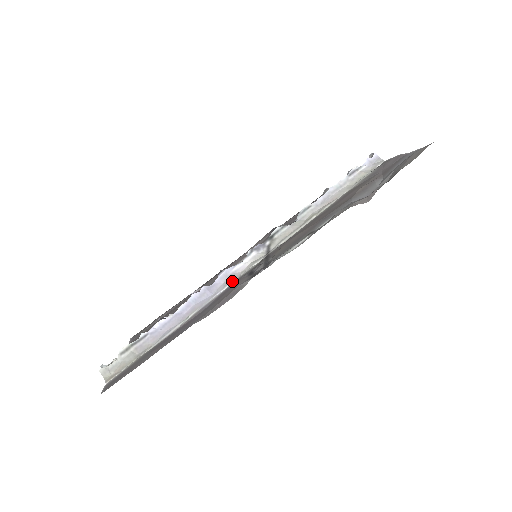
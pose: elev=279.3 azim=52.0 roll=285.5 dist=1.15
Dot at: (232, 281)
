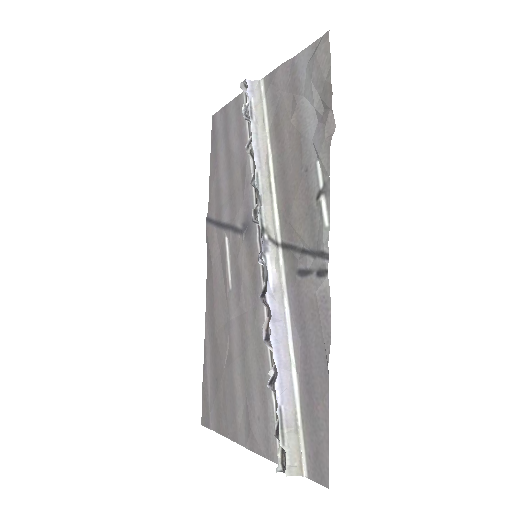
Dot at: (283, 295)
